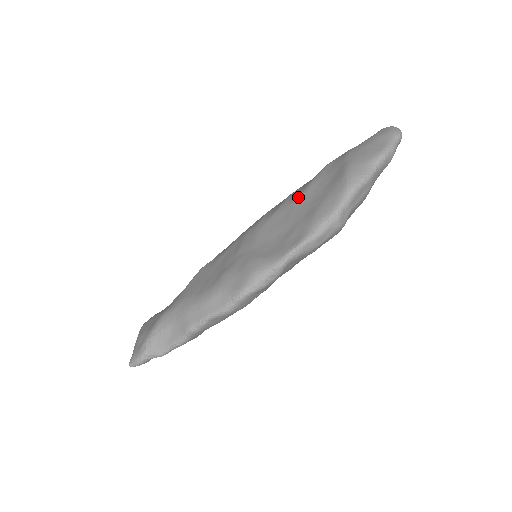
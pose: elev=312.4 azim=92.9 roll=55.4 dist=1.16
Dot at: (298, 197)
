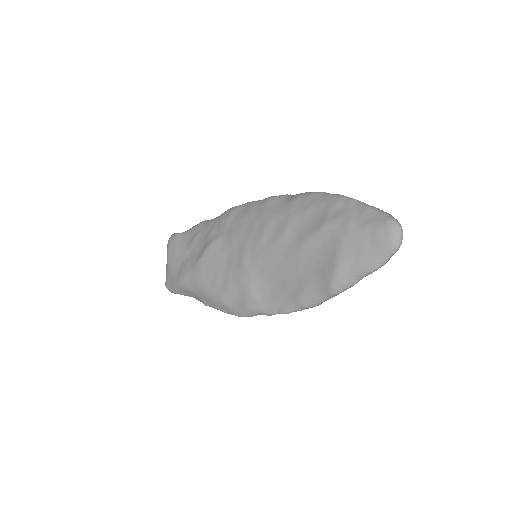
Dot at: (293, 250)
